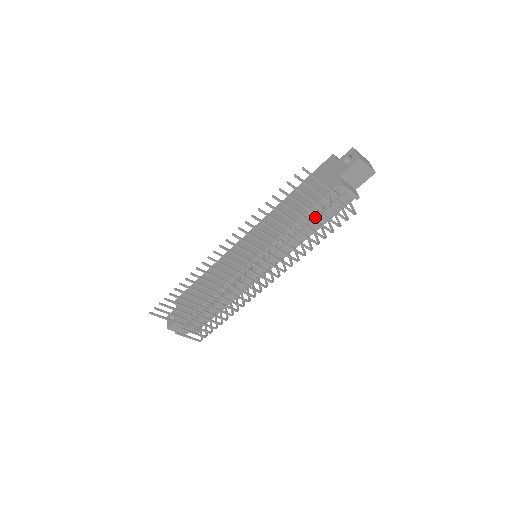
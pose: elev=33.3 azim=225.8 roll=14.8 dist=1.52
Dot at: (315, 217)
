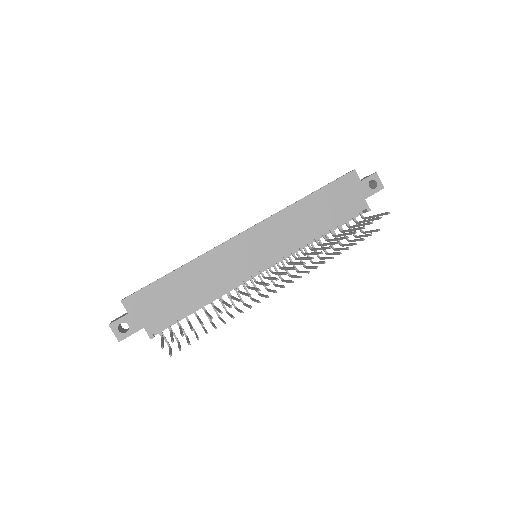
Dot at: occluded
